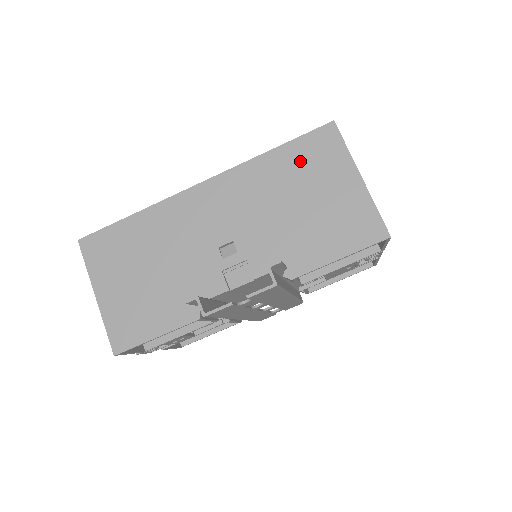
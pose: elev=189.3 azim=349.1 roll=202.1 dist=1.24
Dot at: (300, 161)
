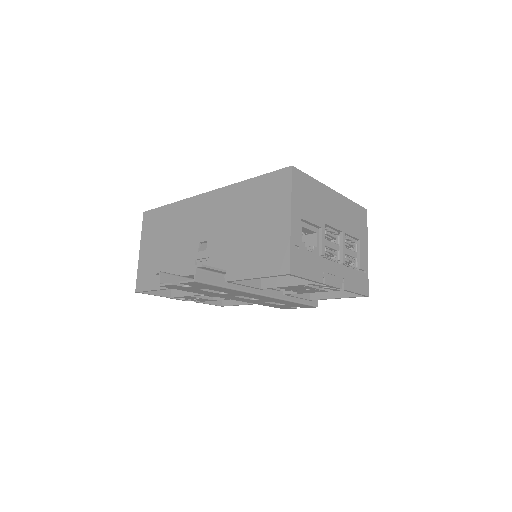
Dot at: (261, 193)
